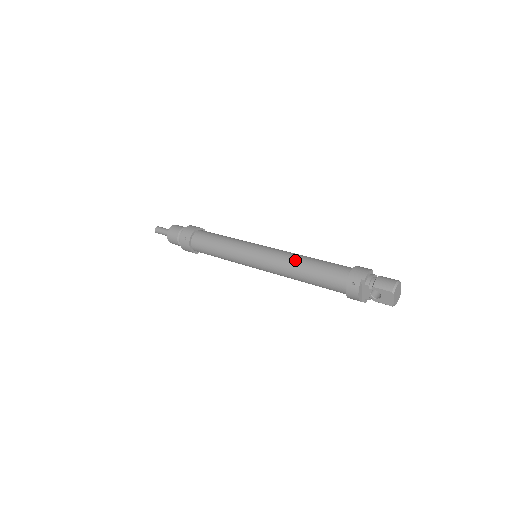
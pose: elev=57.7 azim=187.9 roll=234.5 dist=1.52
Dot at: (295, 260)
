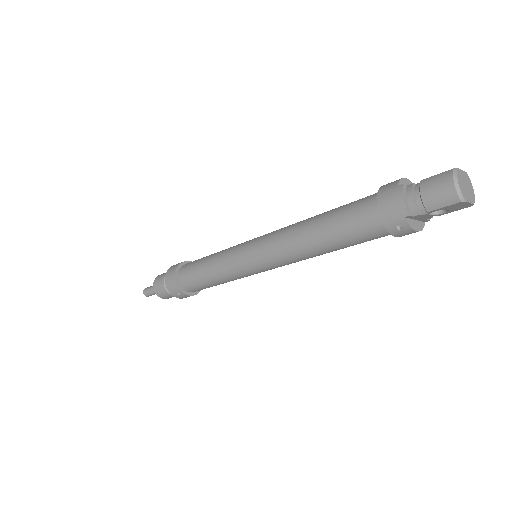
Dot at: (301, 244)
